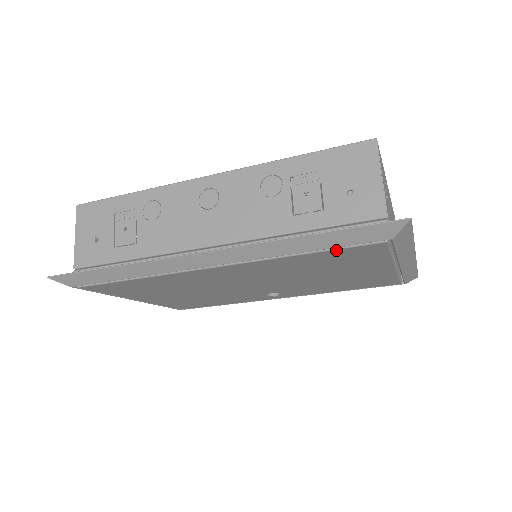
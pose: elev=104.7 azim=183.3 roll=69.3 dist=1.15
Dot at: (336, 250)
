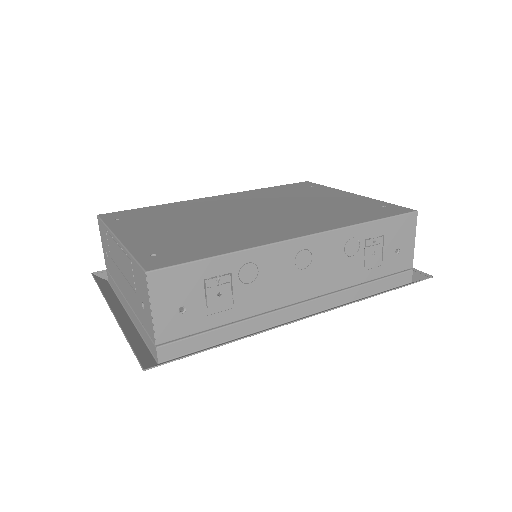
Dot at: occluded
